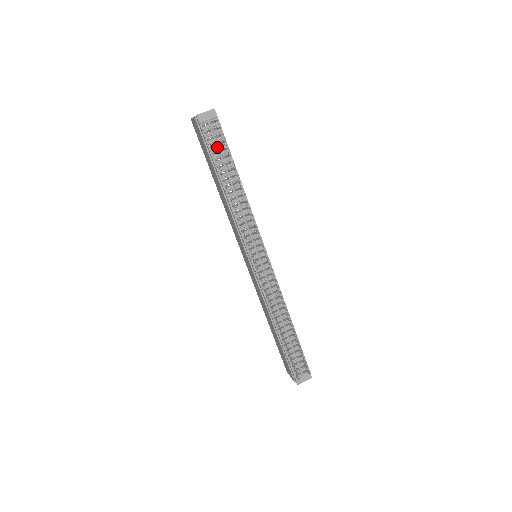
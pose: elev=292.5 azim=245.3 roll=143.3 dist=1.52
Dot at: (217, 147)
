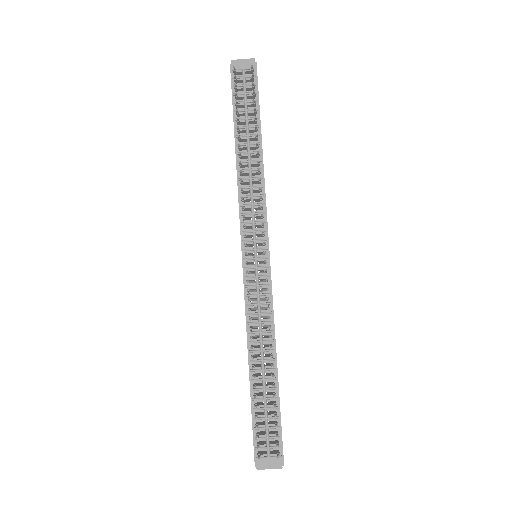
Dot at: (244, 101)
